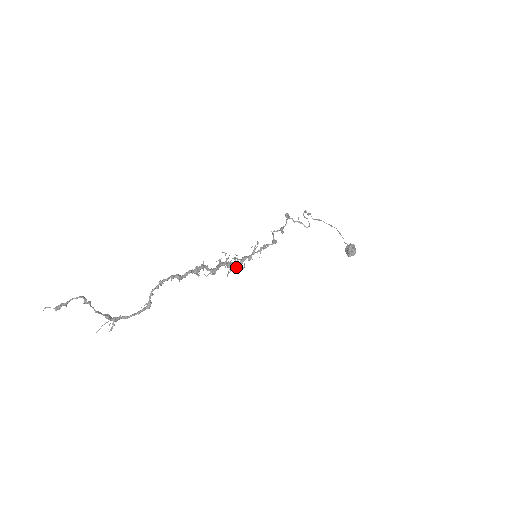
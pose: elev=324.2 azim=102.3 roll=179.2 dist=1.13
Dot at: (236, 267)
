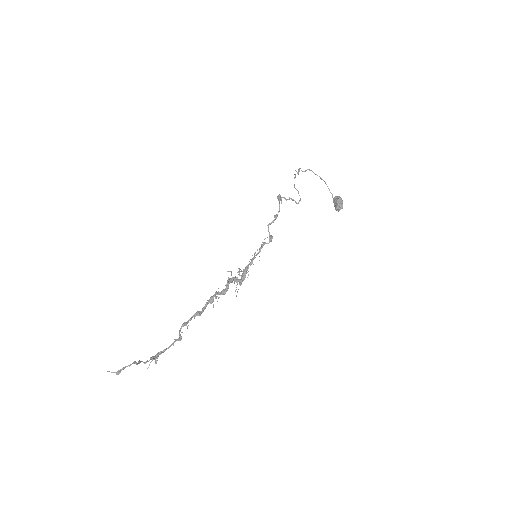
Dot at: (241, 281)
